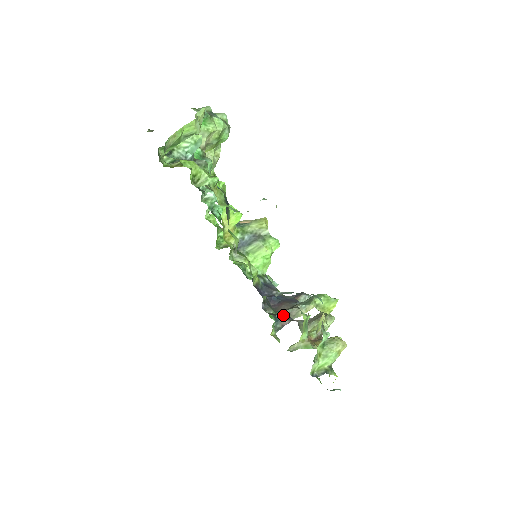
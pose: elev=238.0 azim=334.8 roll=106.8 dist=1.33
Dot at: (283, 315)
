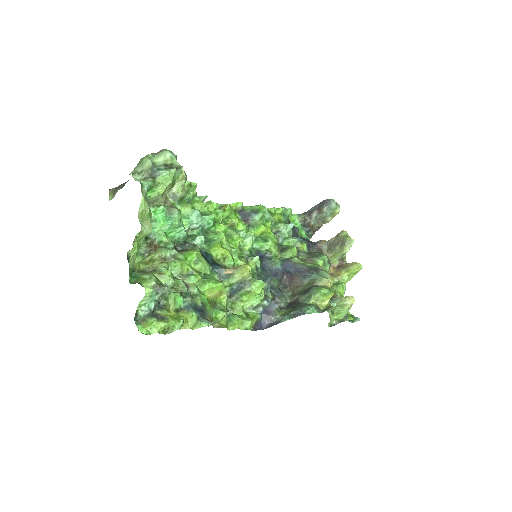
Dot at: (311, 226)
